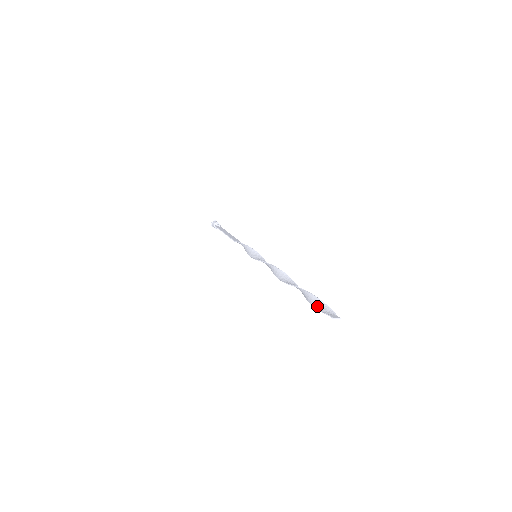
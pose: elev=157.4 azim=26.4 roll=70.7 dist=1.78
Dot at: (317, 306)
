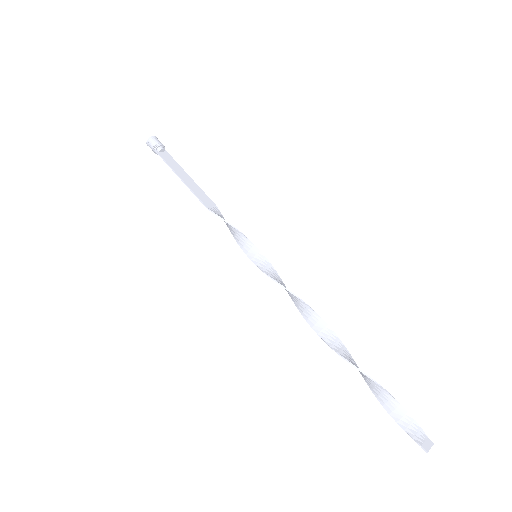
Dot at: (393, 412)
